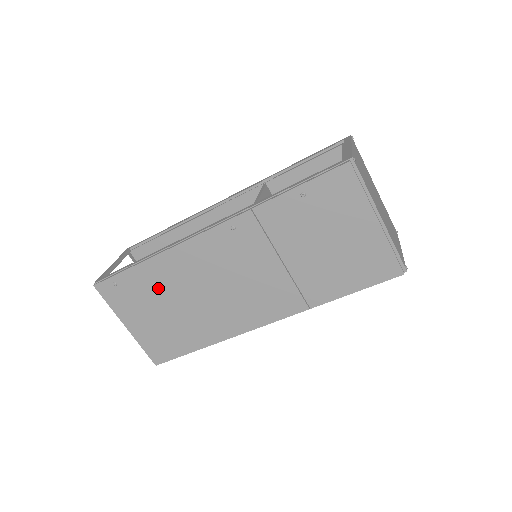
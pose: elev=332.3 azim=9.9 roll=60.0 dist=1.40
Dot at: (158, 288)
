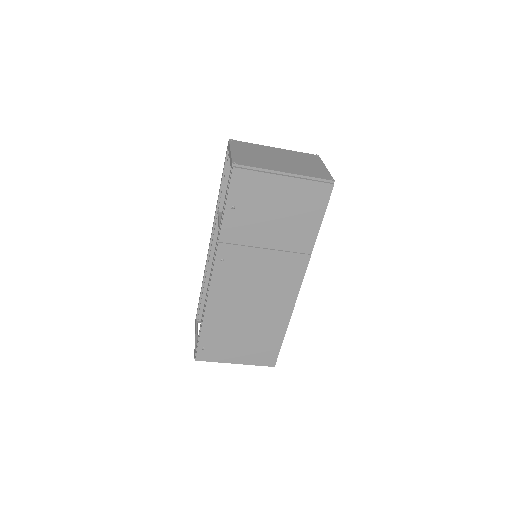
Dot at: (225, 328)
